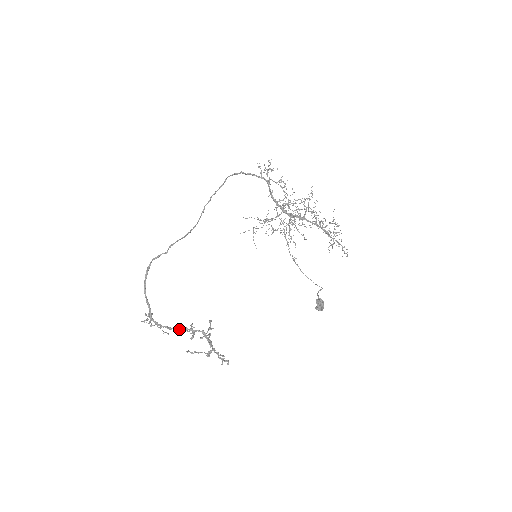
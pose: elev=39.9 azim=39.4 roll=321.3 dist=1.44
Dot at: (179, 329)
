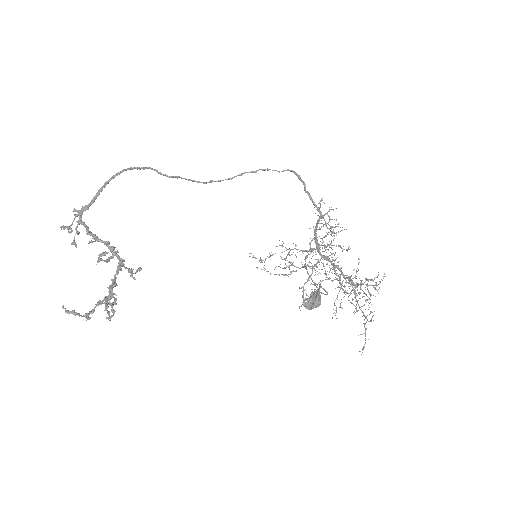
Dot at: occluded
